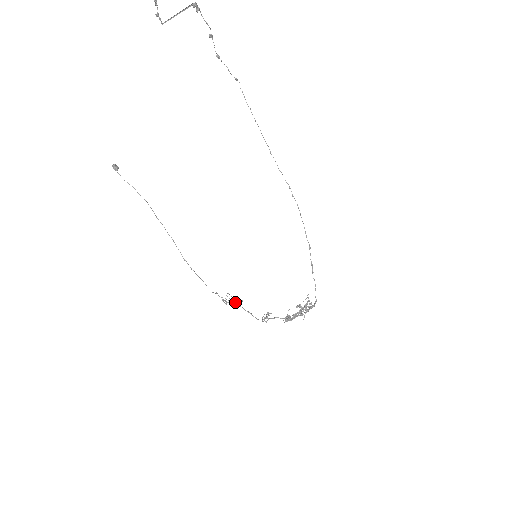
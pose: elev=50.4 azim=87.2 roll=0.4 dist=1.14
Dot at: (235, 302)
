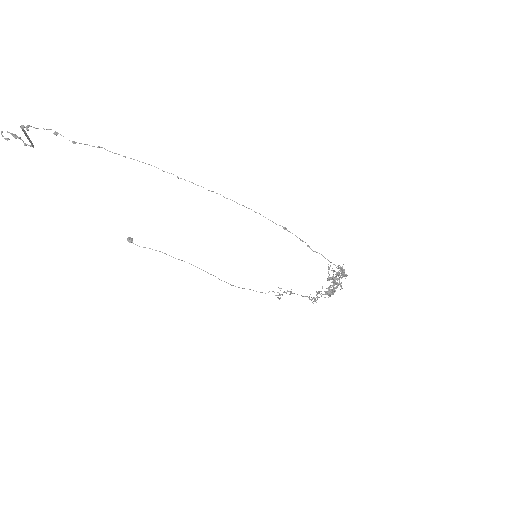
Dot at: occluded
